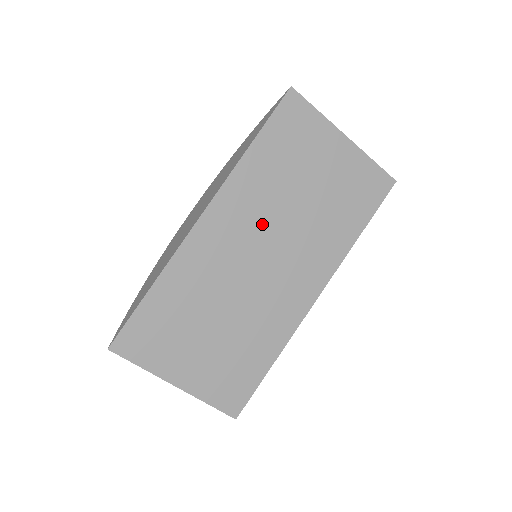
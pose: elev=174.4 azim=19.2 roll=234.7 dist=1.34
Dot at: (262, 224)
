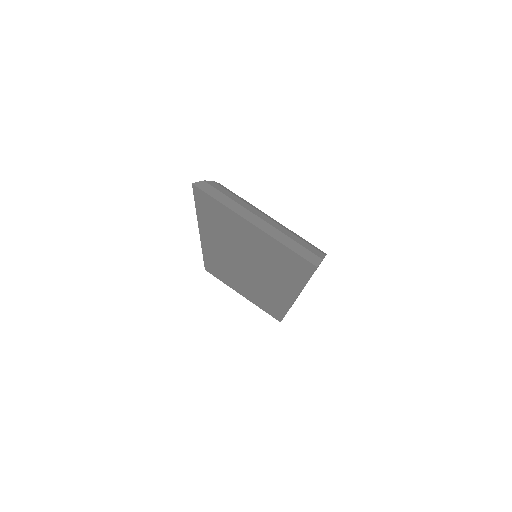
Dot at: (234, 253)
